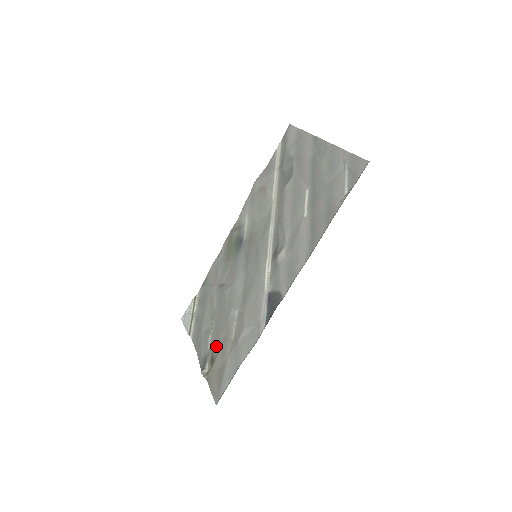
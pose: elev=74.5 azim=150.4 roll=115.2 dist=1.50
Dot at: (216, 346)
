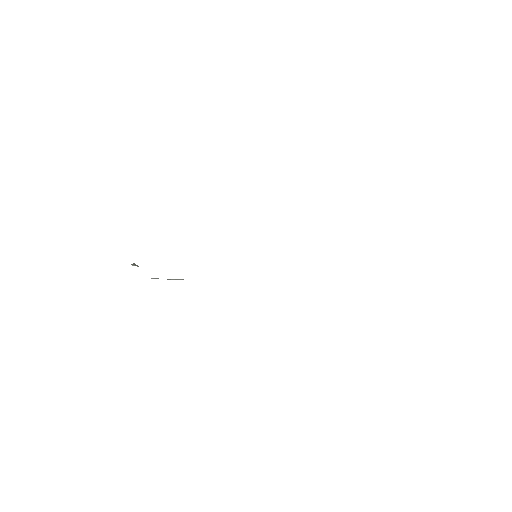
Dot at: occluded
